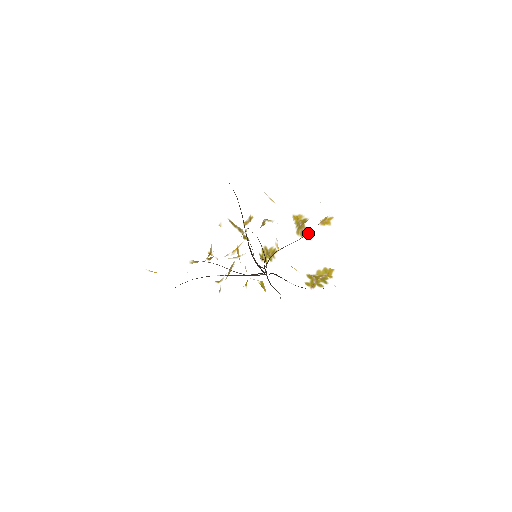
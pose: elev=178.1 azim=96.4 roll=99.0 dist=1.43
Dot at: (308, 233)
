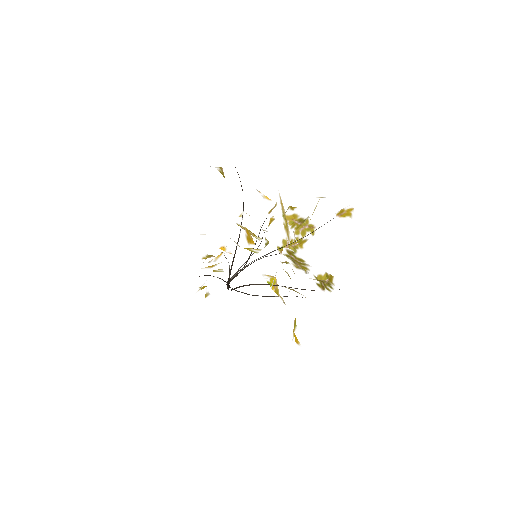
Dot at: (315, 230)
